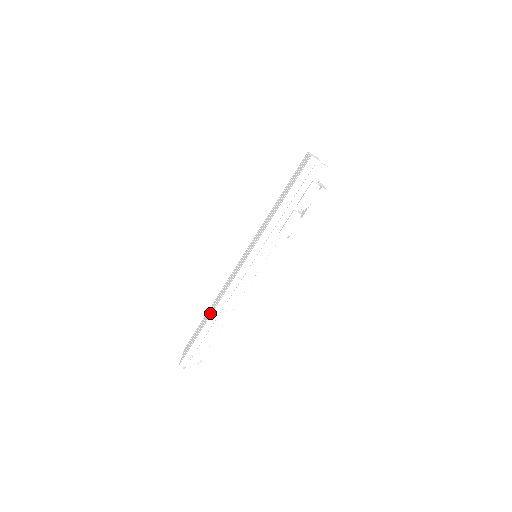
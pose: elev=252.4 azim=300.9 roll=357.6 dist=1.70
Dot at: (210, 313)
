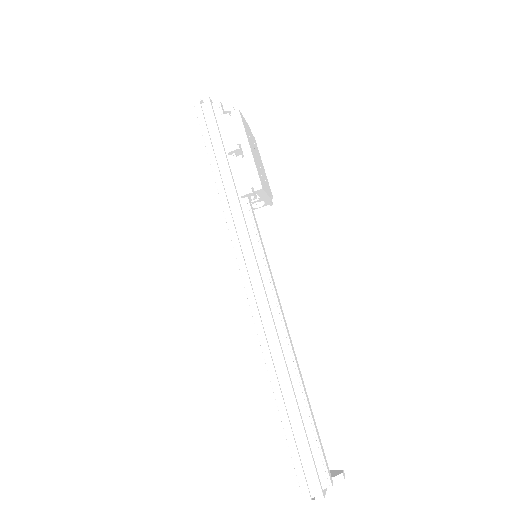
Dot at: occluded
